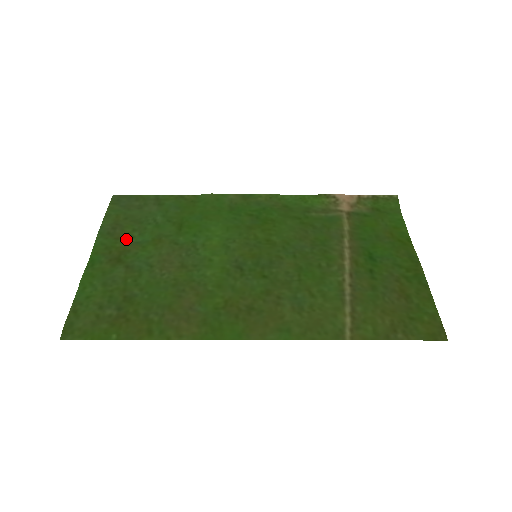
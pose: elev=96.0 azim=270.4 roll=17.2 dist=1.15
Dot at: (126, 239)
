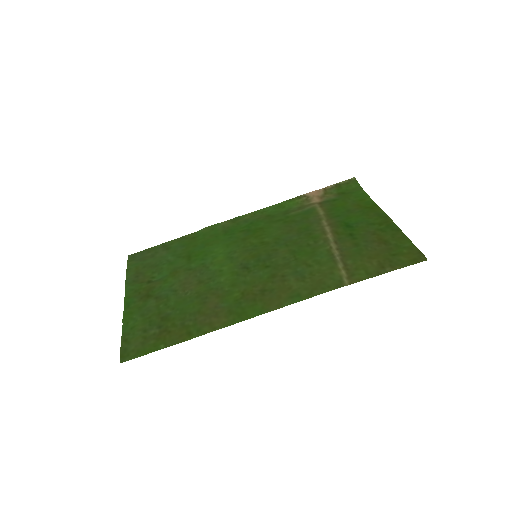
Dot at: (149, 281)
